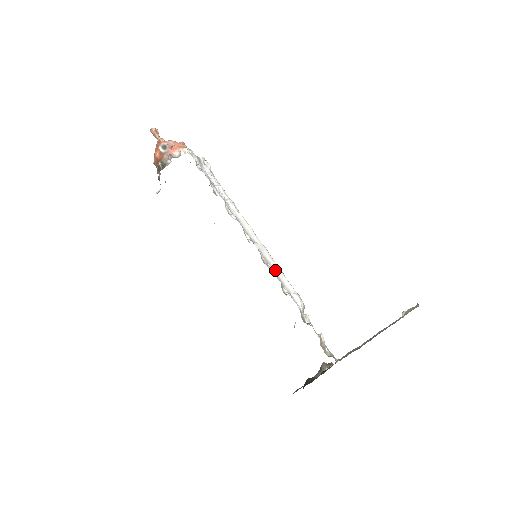
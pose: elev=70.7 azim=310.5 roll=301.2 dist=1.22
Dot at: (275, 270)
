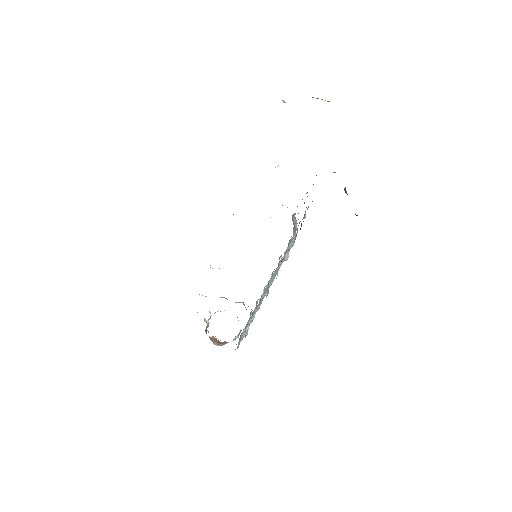
Dot at: occluded
